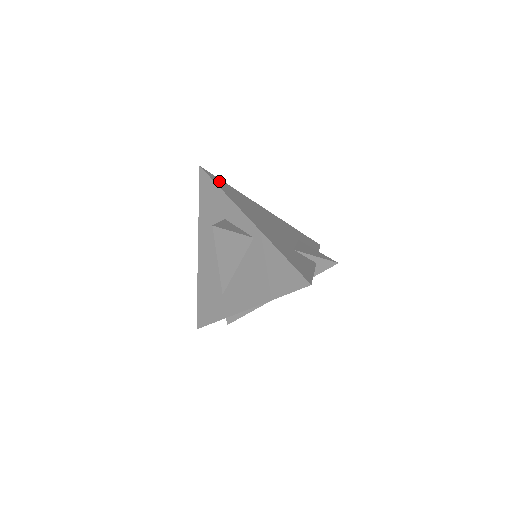
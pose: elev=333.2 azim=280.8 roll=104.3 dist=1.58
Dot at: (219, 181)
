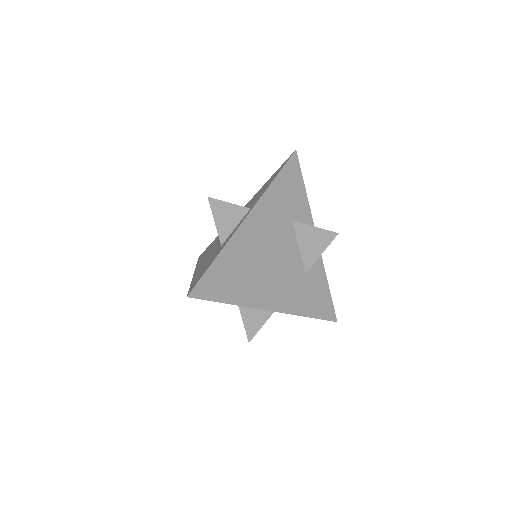
Dot at: (212, 283)
